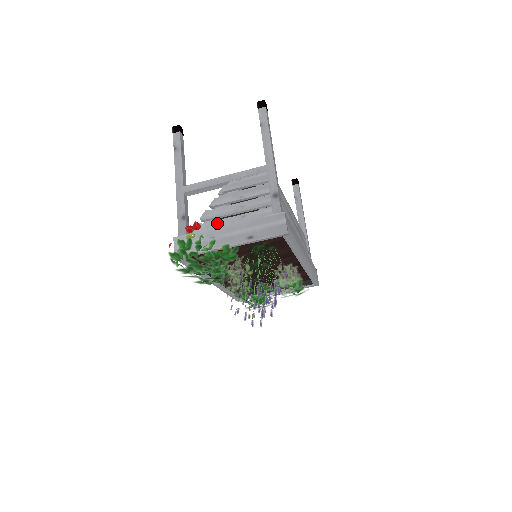
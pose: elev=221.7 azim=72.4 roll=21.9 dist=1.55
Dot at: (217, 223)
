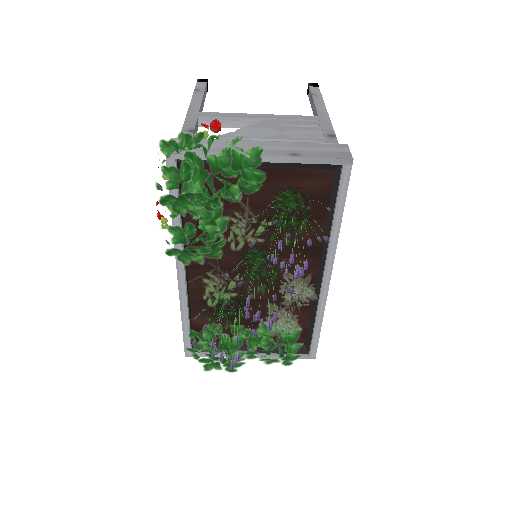
Dot at: occluded
